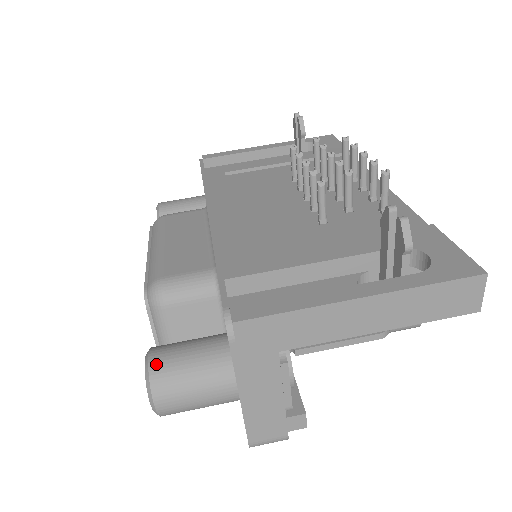
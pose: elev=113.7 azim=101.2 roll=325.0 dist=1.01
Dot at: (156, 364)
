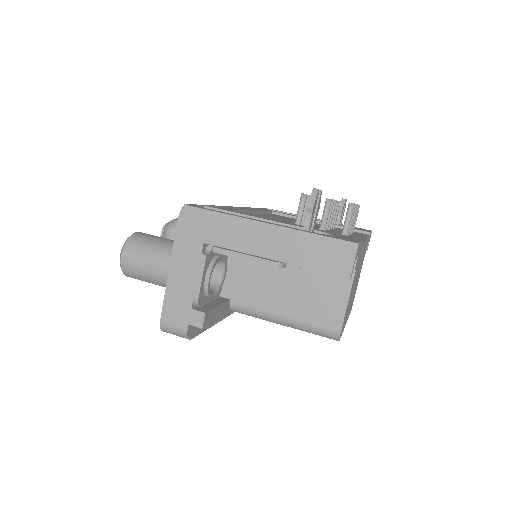
Dot at: (138, 234)
